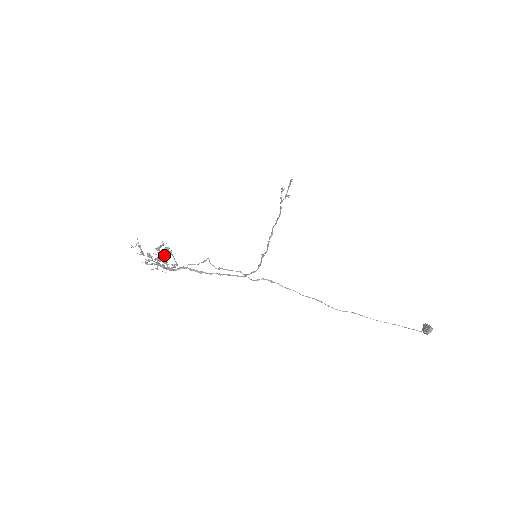
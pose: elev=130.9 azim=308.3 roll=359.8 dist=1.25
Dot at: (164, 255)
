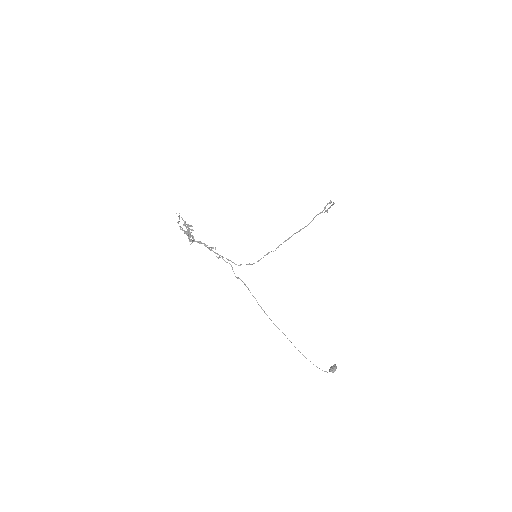
Dot at: (188, 233)
